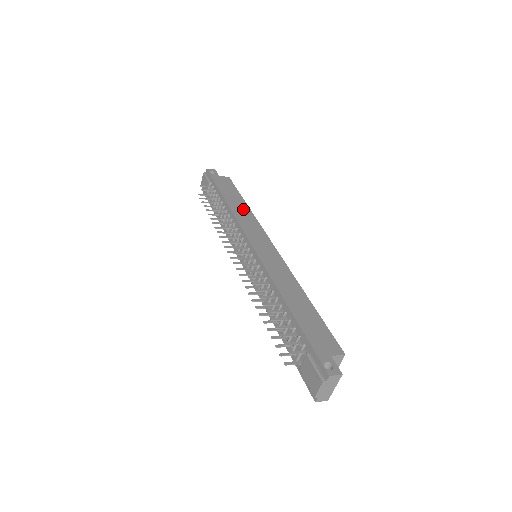
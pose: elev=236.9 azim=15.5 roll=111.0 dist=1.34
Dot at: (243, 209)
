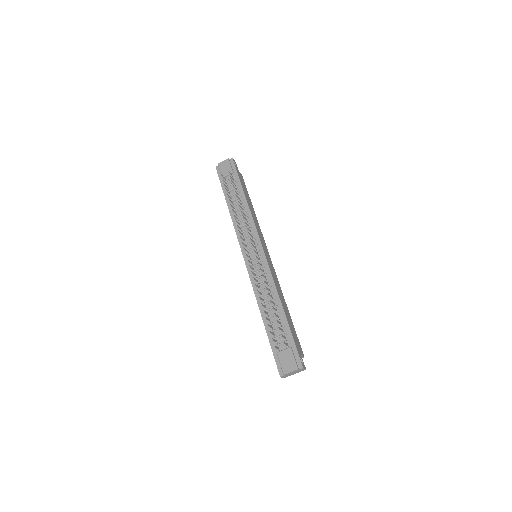
Dot at: (254, 213)
